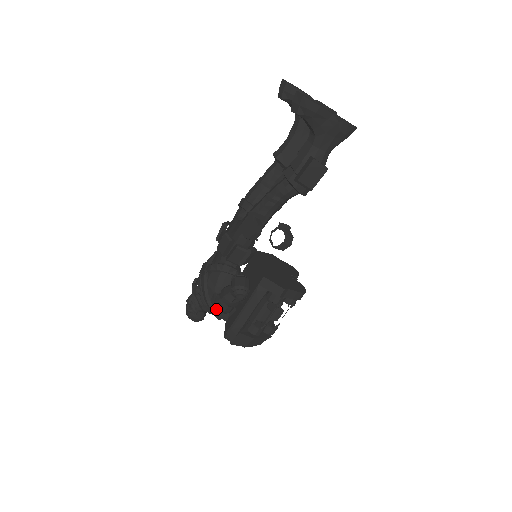
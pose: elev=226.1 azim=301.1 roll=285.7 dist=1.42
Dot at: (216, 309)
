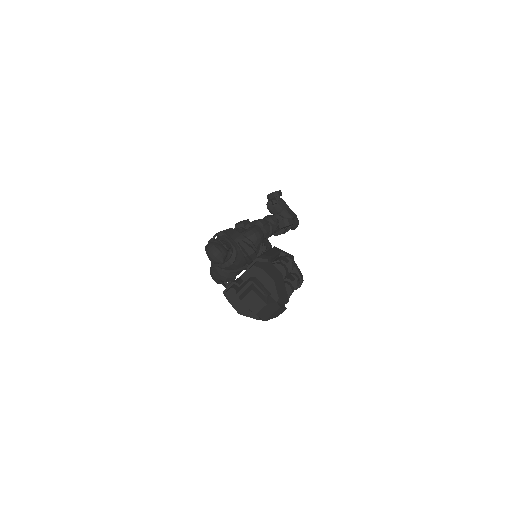
Dot at: (250, 232)
